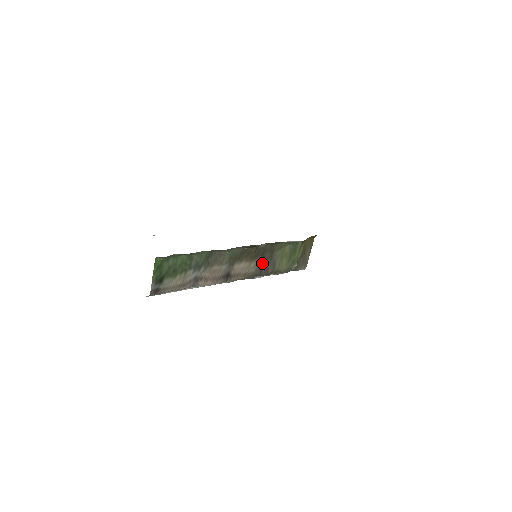
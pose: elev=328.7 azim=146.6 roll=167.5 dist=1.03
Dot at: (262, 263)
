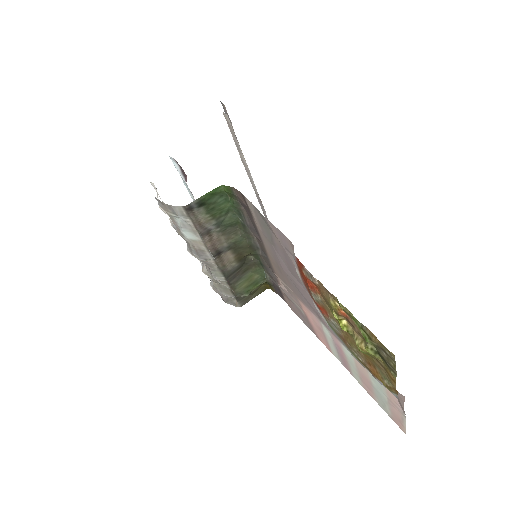
Dot at: (236, 270)
